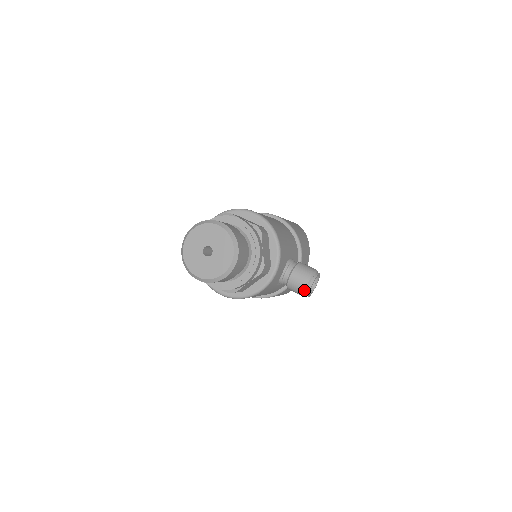
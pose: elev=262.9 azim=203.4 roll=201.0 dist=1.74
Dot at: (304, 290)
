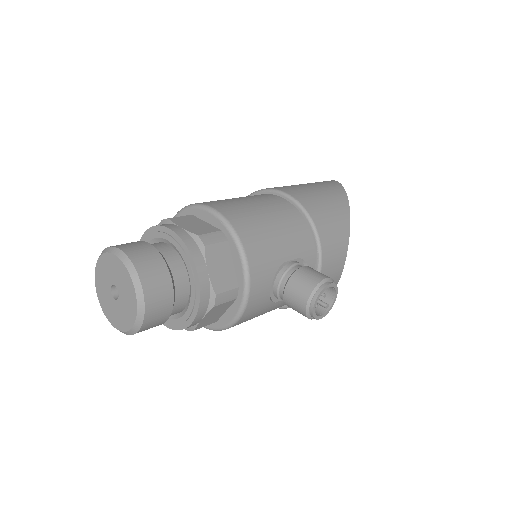
Dot at: (305, 313)
